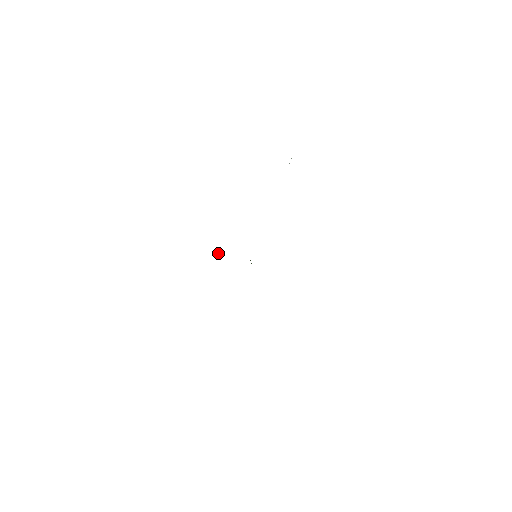
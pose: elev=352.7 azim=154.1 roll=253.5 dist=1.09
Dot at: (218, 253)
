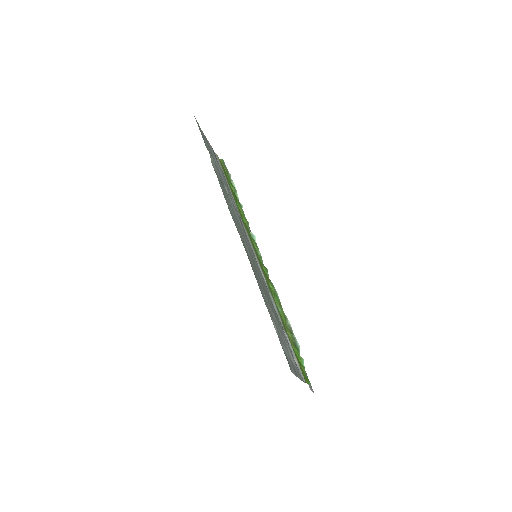
Dot at: (234, 190)
